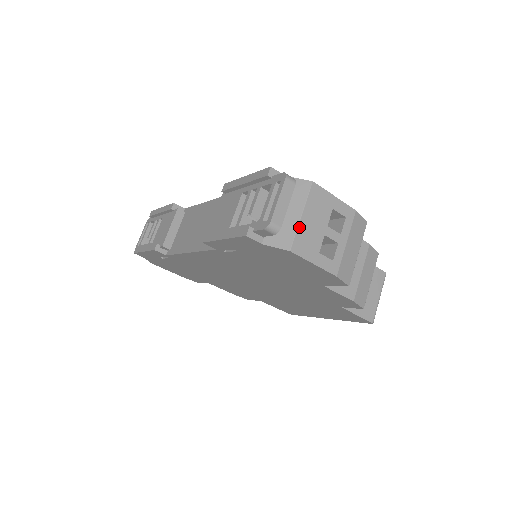
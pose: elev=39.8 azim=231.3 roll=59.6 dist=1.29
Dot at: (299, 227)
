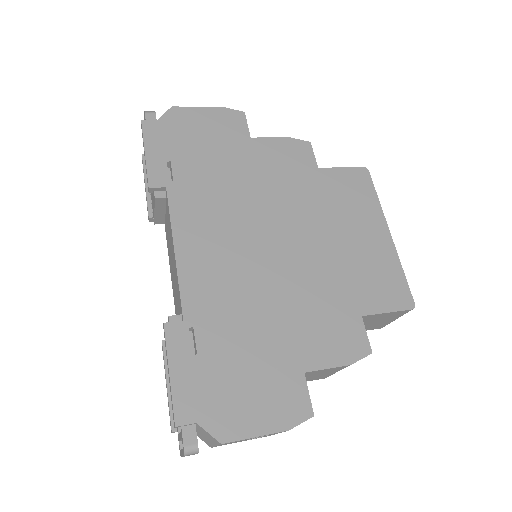
Dot at: occluded
